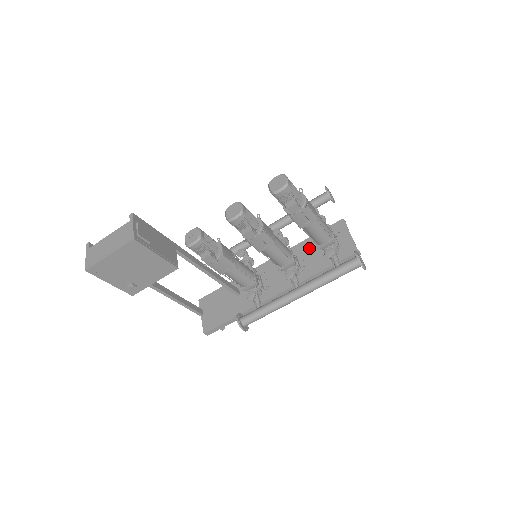
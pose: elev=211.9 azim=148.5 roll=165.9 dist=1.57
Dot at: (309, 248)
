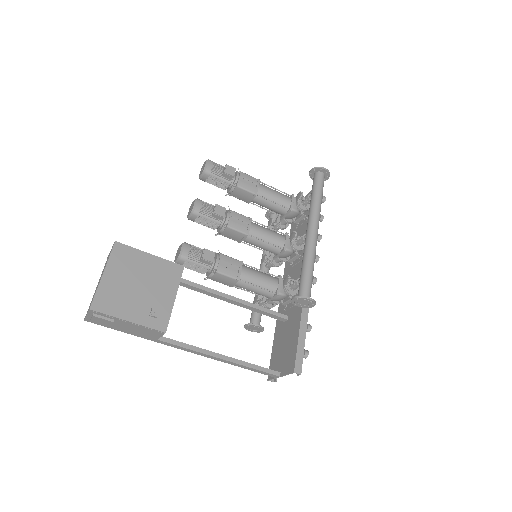
Dot at: occluded
